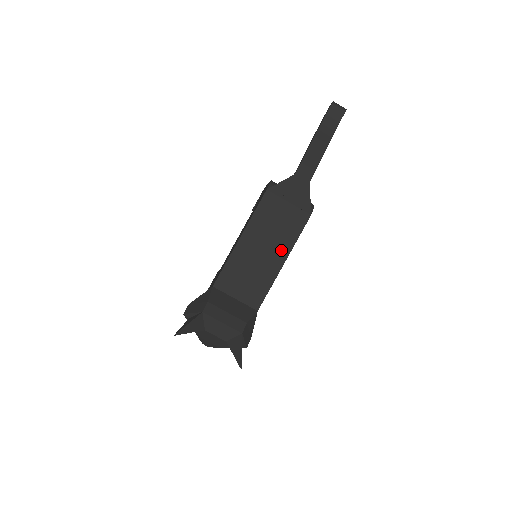
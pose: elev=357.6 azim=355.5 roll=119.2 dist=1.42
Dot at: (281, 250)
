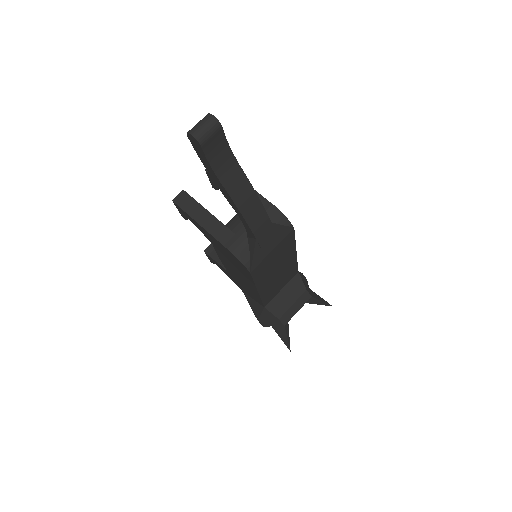
Dot at: (289, 256)
